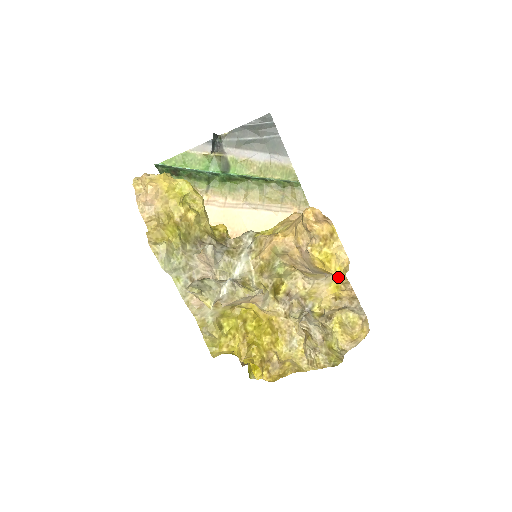
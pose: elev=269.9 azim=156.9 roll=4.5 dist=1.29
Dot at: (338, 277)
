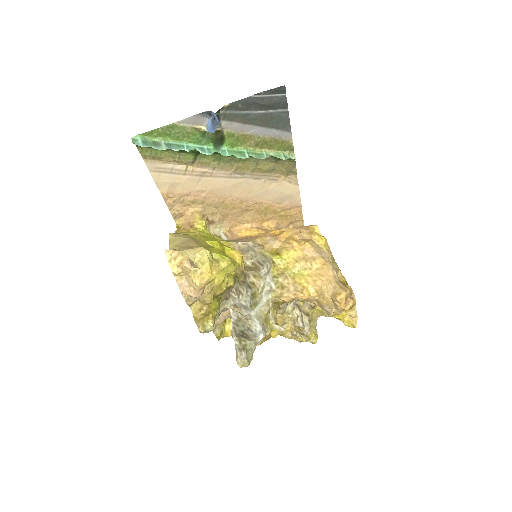
Dot at: (344, 323)
